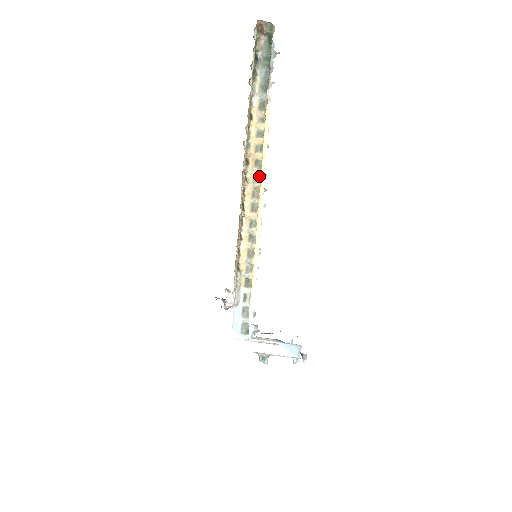
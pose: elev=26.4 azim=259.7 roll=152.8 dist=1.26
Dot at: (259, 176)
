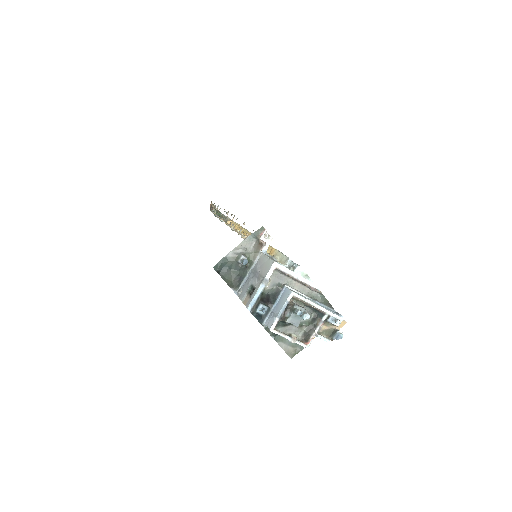
Dot at: occluded
